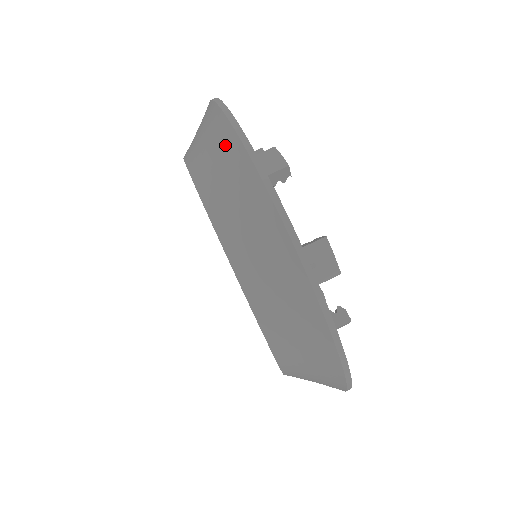
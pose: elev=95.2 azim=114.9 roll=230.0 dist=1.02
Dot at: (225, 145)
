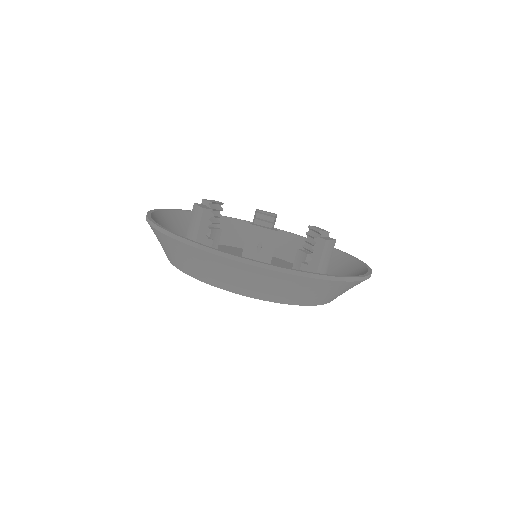
Dot at: (161, 239)
